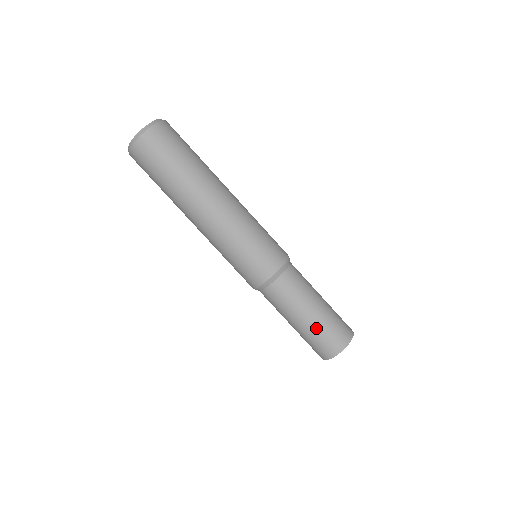
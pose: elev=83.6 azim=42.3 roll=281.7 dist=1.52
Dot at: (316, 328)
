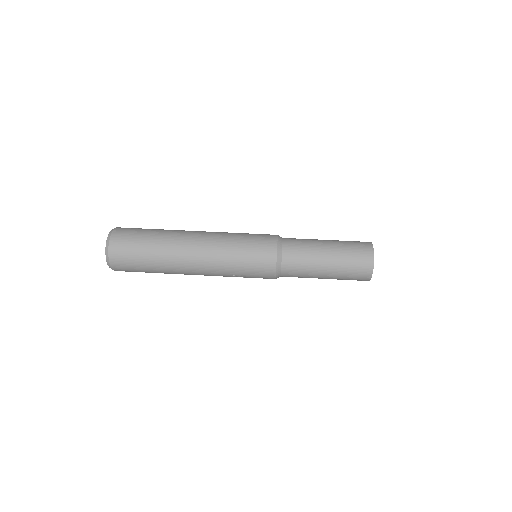
Dot at: (341, 253)
